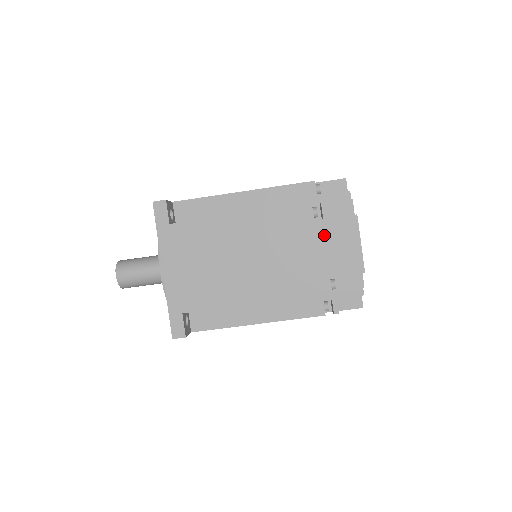
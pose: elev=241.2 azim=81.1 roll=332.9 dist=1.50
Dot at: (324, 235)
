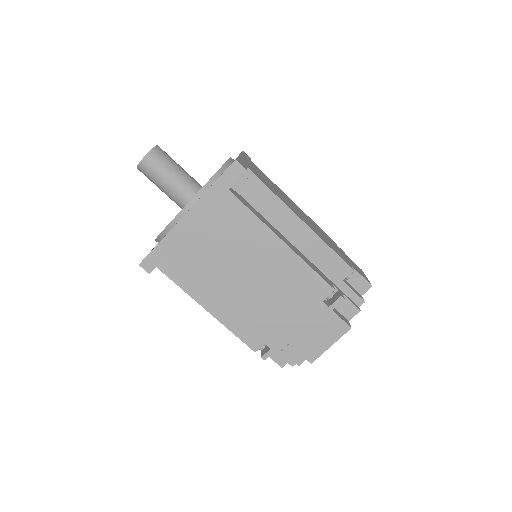
Dot at: (317, 316)
